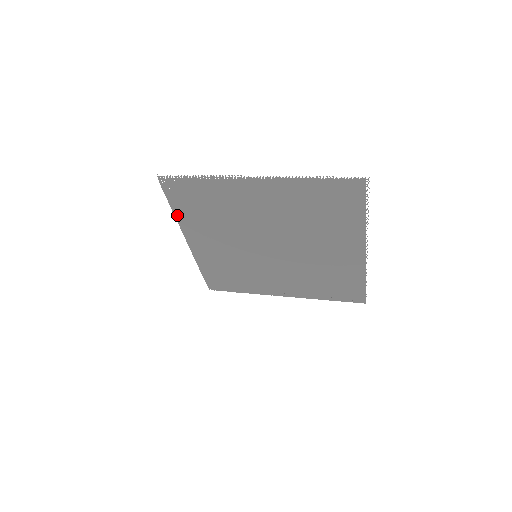
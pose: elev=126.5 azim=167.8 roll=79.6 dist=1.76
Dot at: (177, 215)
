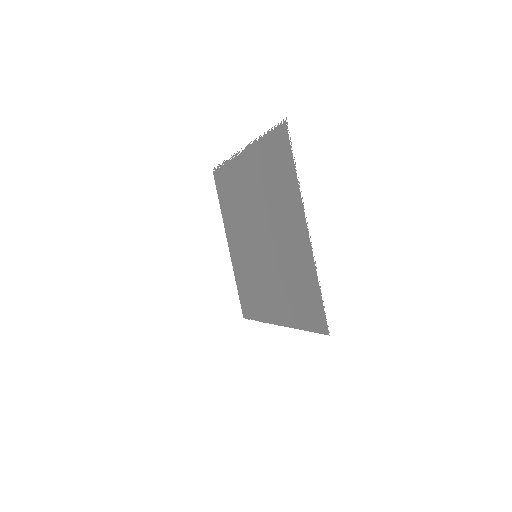
Dot at: (222, 211)
